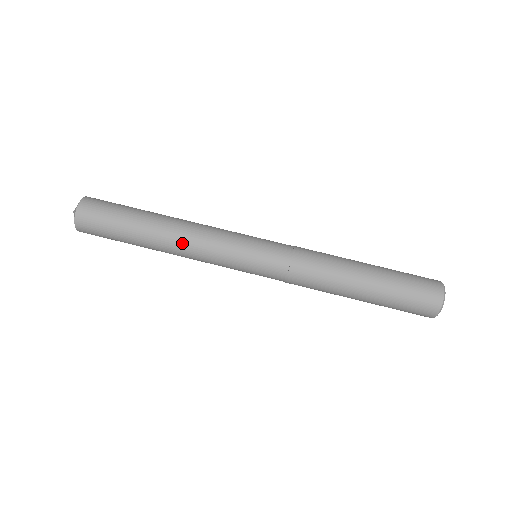
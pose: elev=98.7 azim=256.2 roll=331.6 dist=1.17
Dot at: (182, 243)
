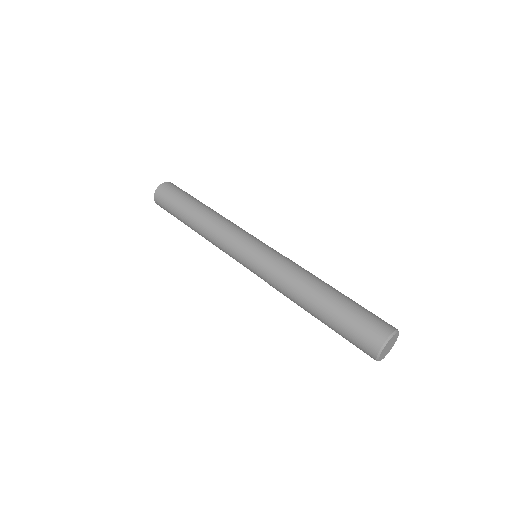
Dot at: (210, 222)
